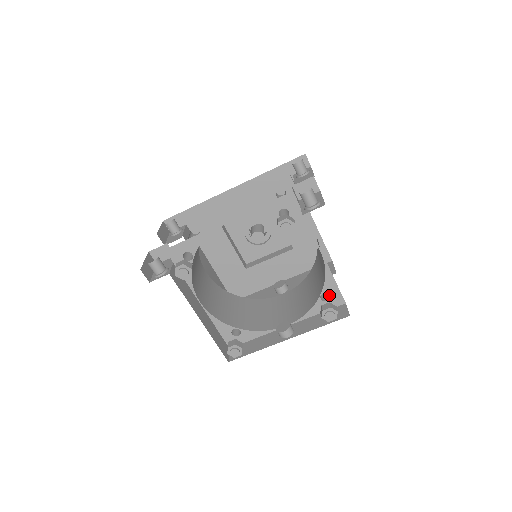
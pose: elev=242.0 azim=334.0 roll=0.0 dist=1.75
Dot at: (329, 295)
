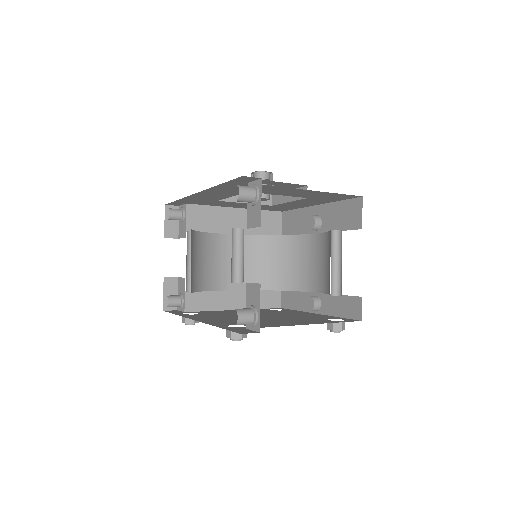
Dot at: (341, 292)
